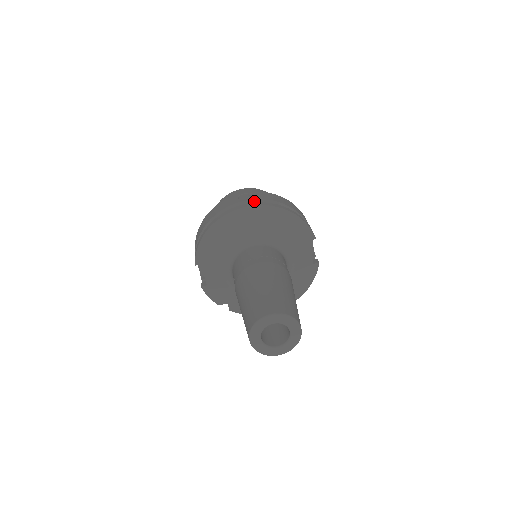
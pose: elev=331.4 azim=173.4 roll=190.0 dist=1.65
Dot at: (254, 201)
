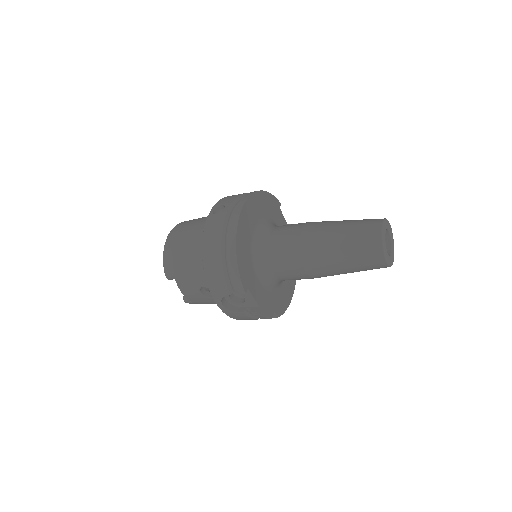
Dot at: (234, 203)
